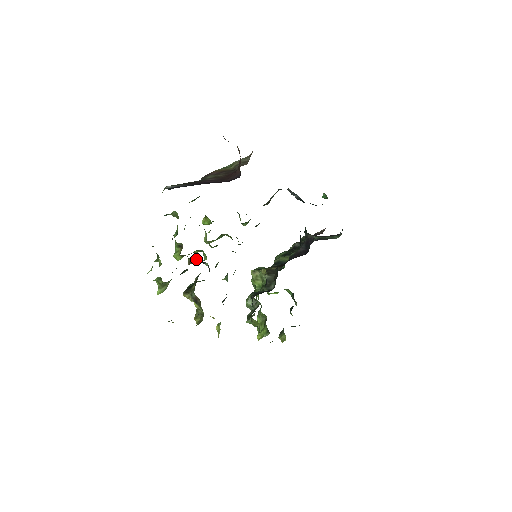
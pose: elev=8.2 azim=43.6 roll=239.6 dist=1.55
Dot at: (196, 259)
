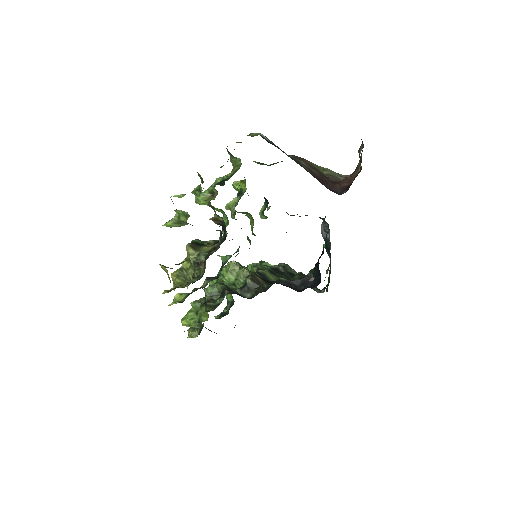
Dot at: (223, 221)
